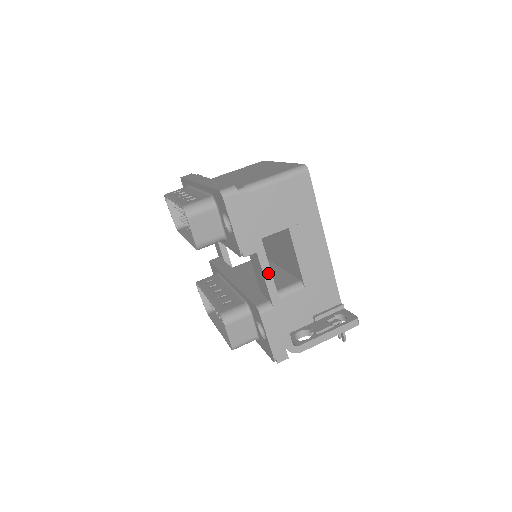
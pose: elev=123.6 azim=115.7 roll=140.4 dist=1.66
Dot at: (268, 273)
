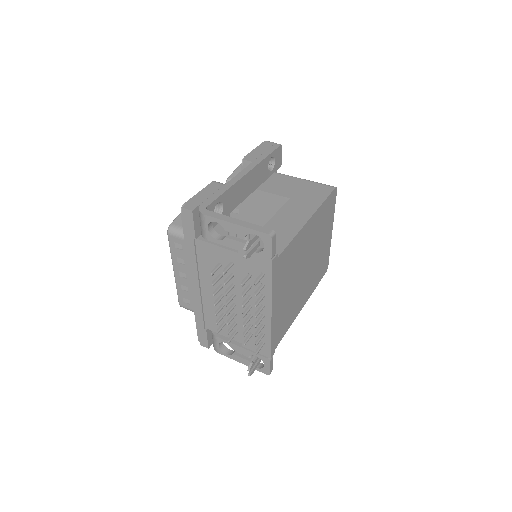
Dot at: (246, 172)
